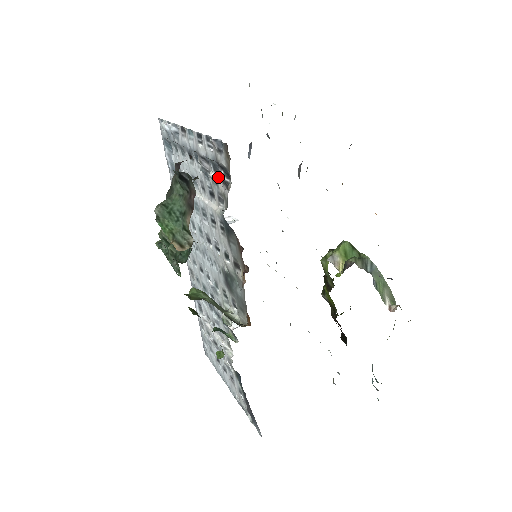
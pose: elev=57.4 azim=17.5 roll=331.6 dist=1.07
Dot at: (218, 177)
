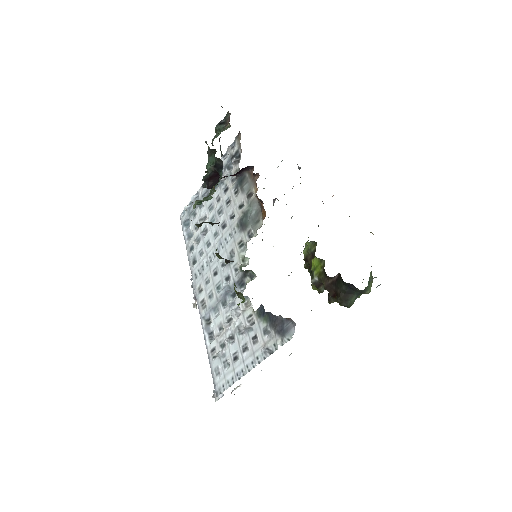
Dot at: (232, 162)
